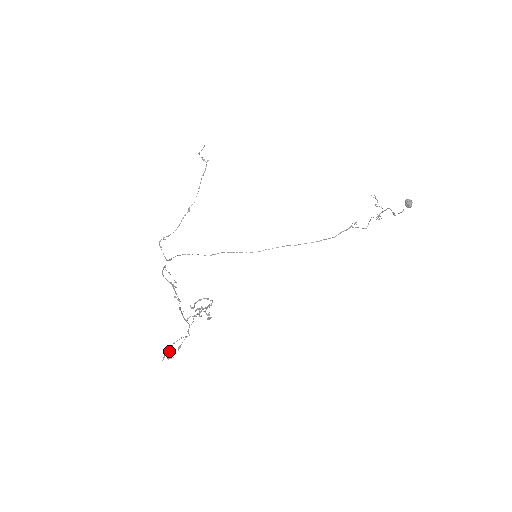
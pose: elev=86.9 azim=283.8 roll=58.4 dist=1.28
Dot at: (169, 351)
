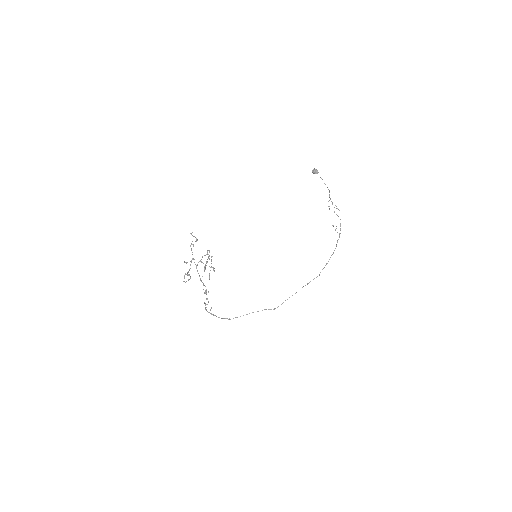
Dot at: (188, 280)
